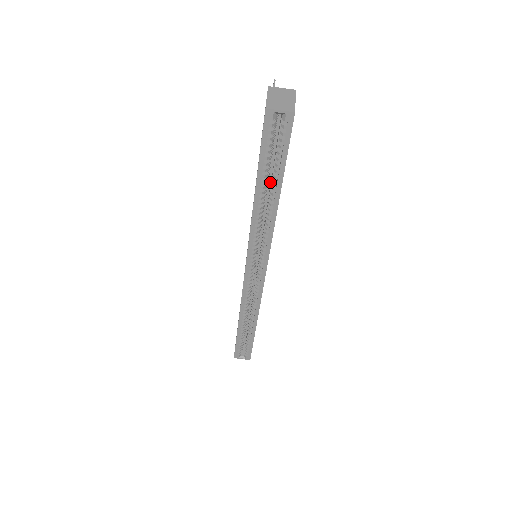
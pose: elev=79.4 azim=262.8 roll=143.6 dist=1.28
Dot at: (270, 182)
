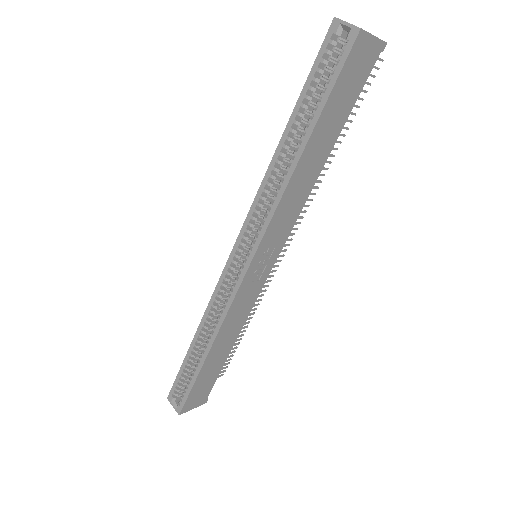
Dot at: occluded
